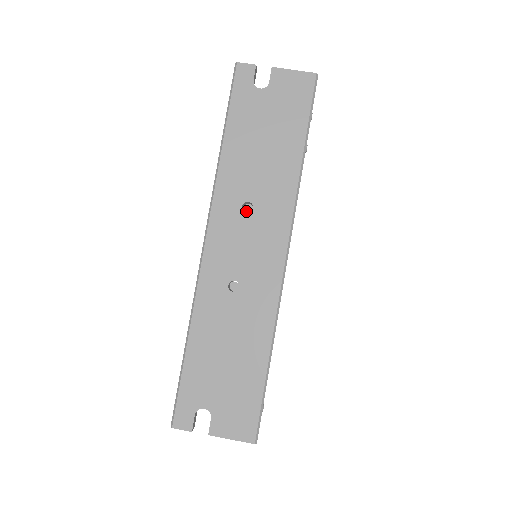
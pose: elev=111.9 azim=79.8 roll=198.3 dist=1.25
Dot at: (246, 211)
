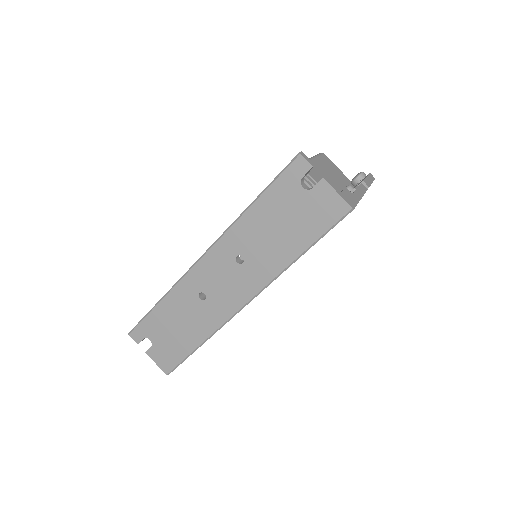
Dot at: occluded
